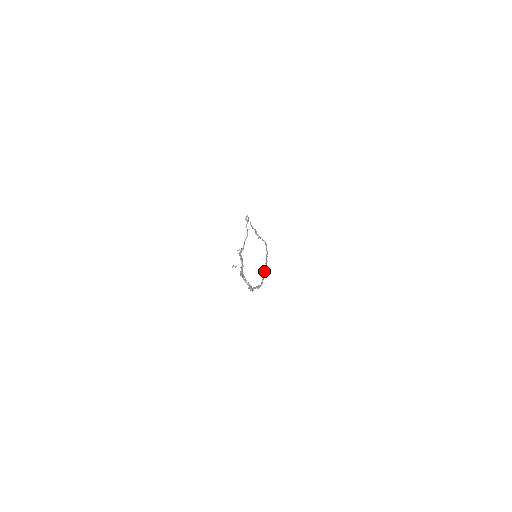
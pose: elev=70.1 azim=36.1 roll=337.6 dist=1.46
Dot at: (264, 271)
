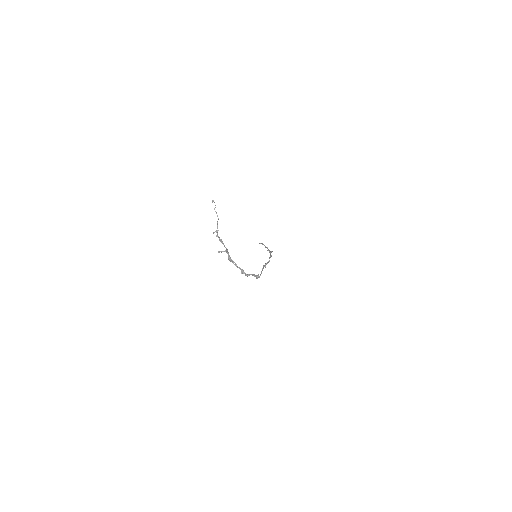
Dot at: (264, 266)
